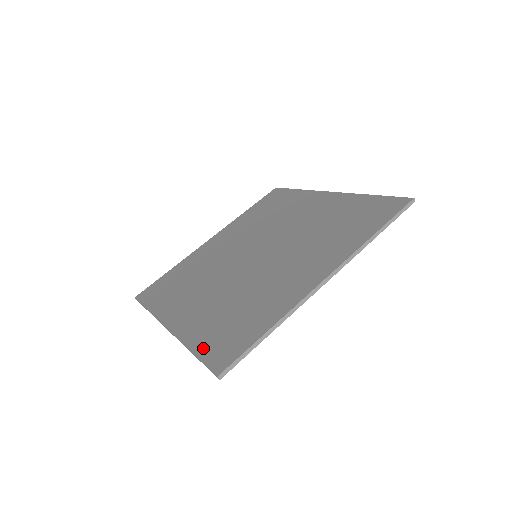
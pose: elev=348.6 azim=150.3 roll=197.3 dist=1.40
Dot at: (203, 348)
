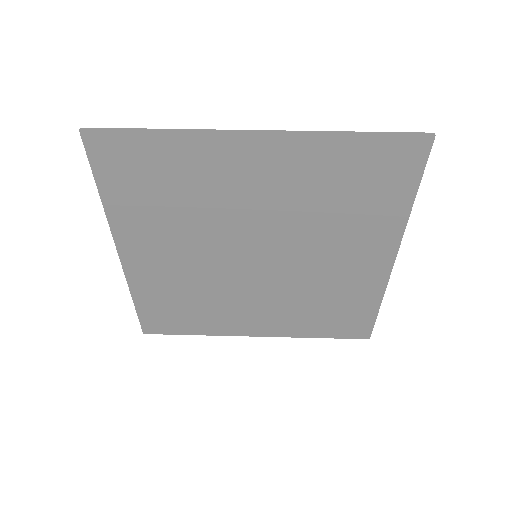
Dot at: (328, 334)
